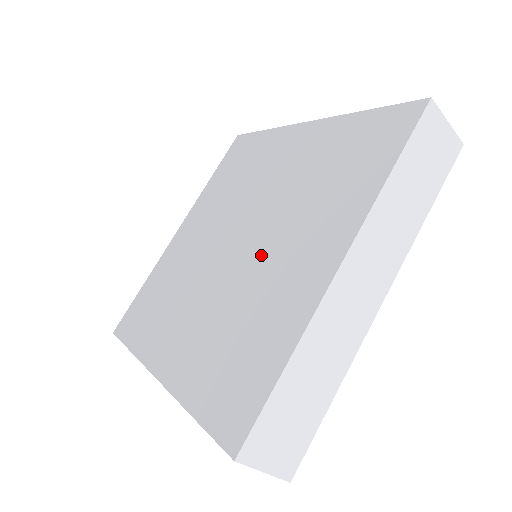
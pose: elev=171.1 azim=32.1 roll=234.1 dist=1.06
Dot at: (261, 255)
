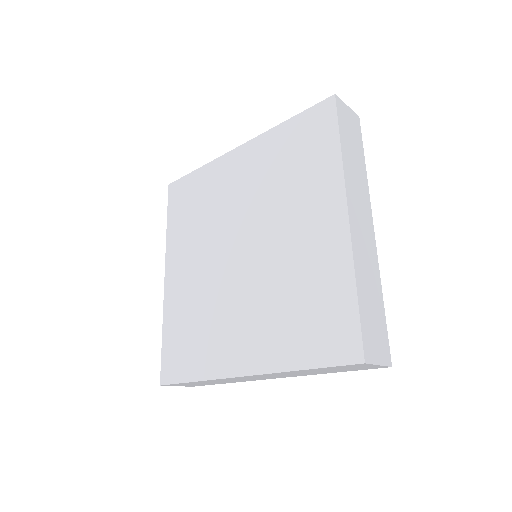
Dot at: (274, 245)
